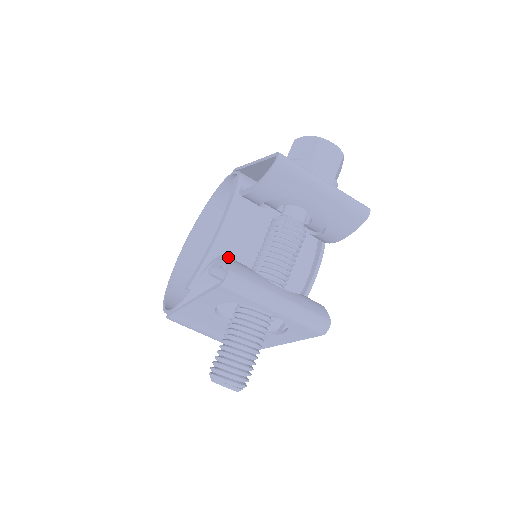
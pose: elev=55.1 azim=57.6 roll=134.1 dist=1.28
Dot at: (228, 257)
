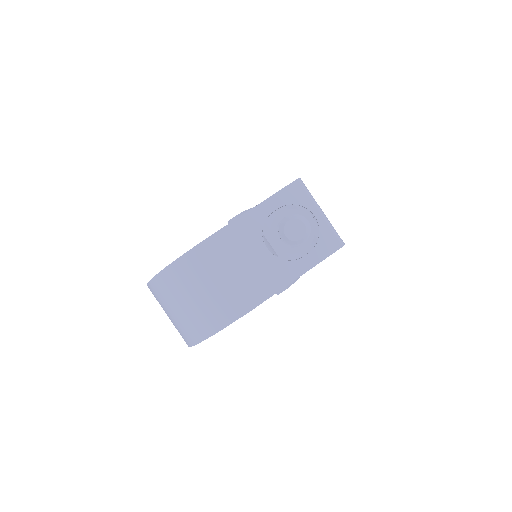
Dot at: occluded
